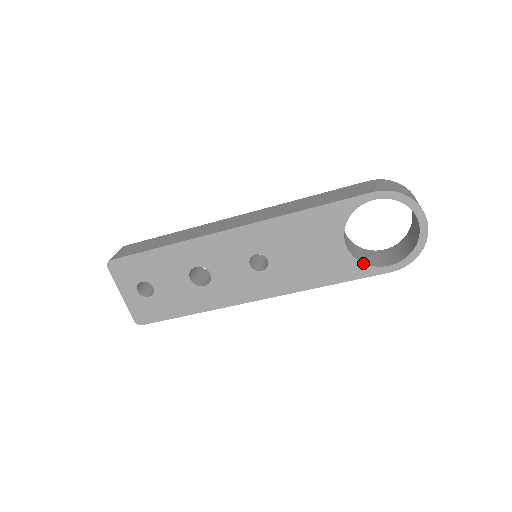
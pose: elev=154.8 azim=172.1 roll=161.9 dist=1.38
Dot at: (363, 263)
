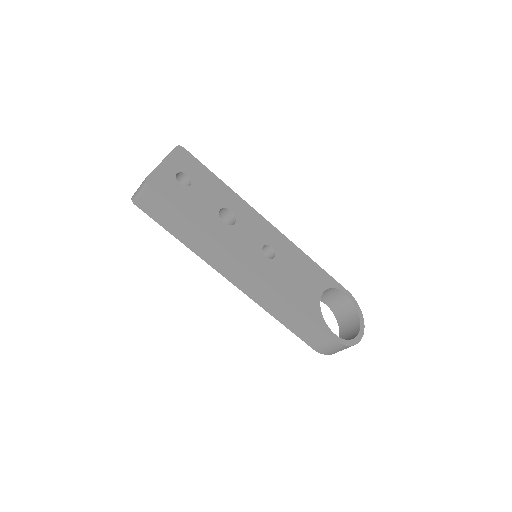
Dot at: (323, 318)
